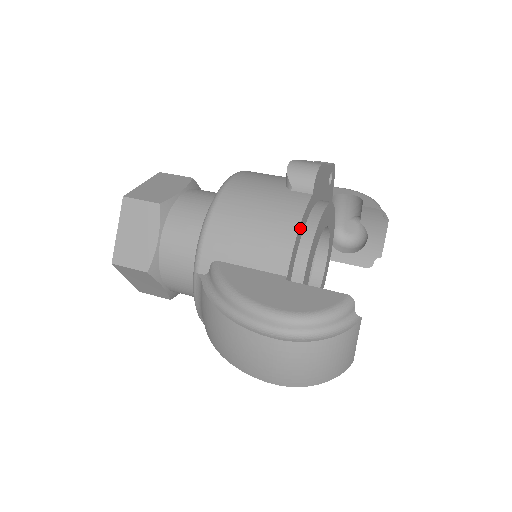
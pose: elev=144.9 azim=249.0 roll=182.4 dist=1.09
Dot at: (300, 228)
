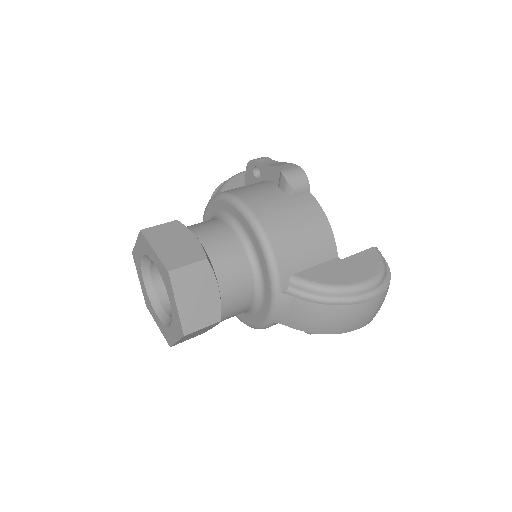
Dot at: (325, 220)
